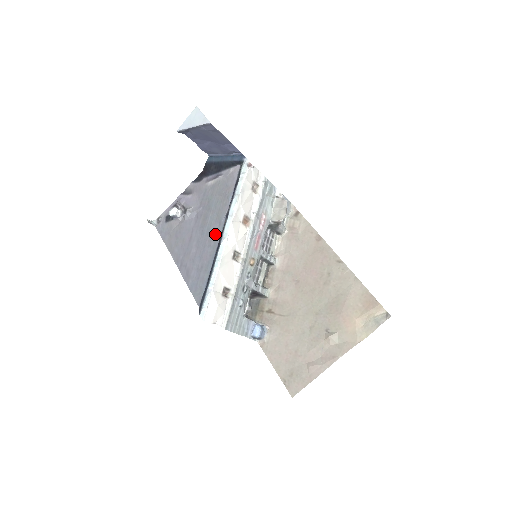
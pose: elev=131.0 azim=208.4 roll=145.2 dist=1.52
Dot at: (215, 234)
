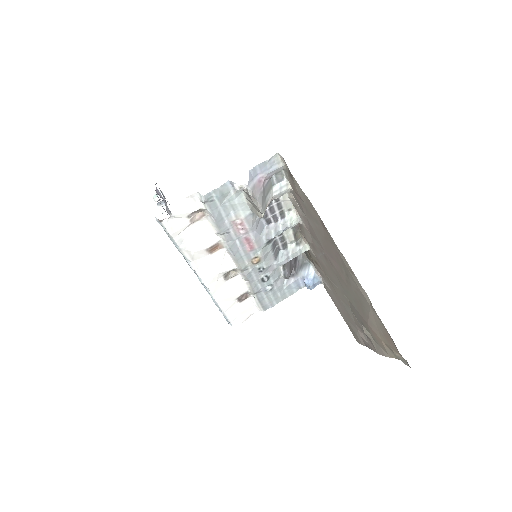
Dot at: occluded
